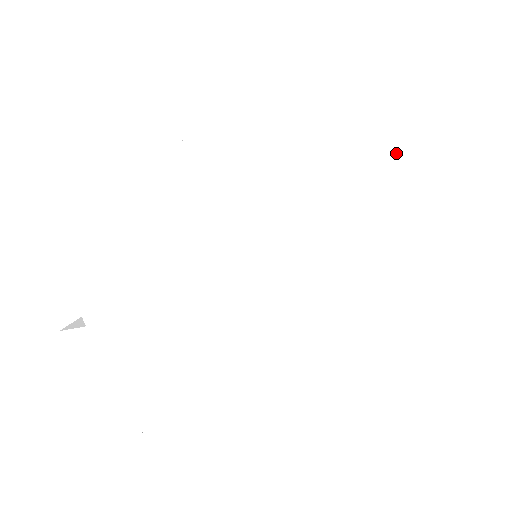
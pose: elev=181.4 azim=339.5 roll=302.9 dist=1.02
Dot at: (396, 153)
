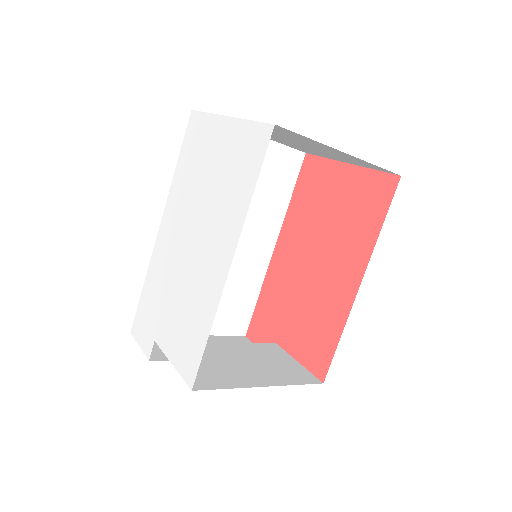
Dot at: (231, 117)
